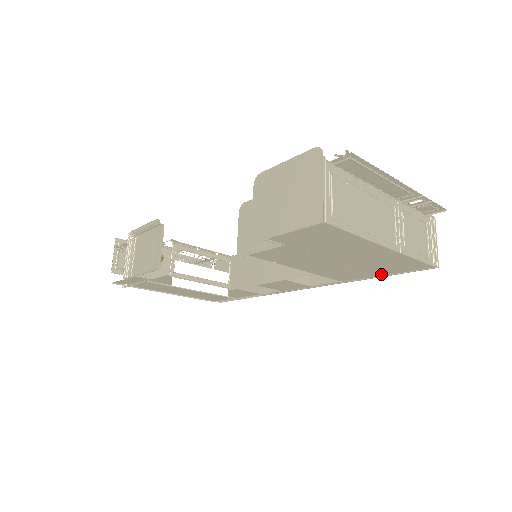
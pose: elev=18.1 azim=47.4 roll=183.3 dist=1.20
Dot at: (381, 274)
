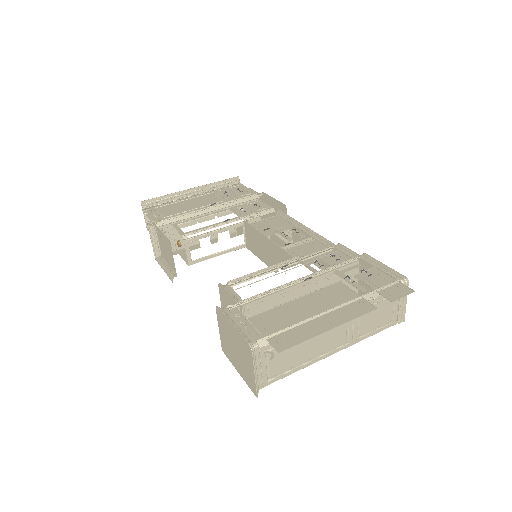
Dot at: occluded
